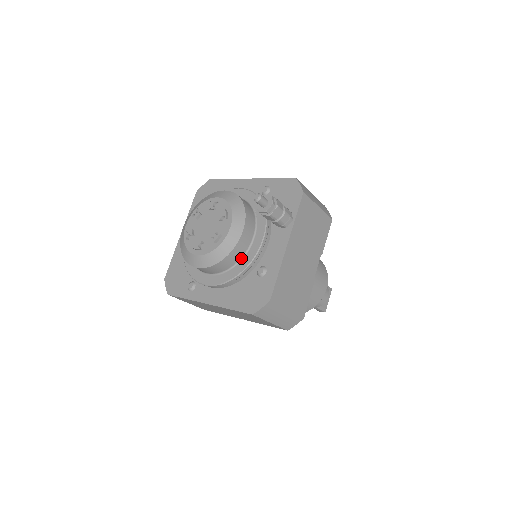
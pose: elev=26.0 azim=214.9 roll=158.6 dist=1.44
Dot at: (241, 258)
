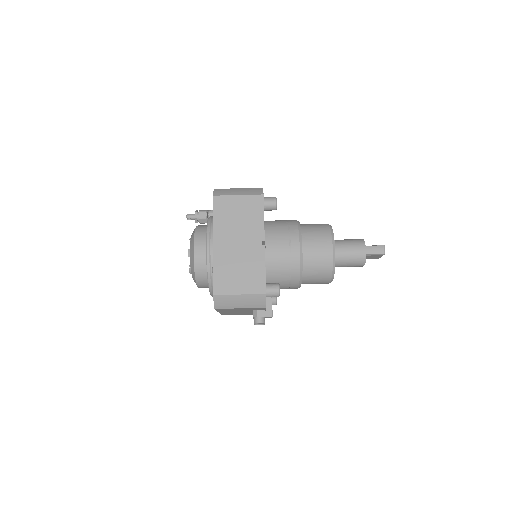
Dot at: occluded
